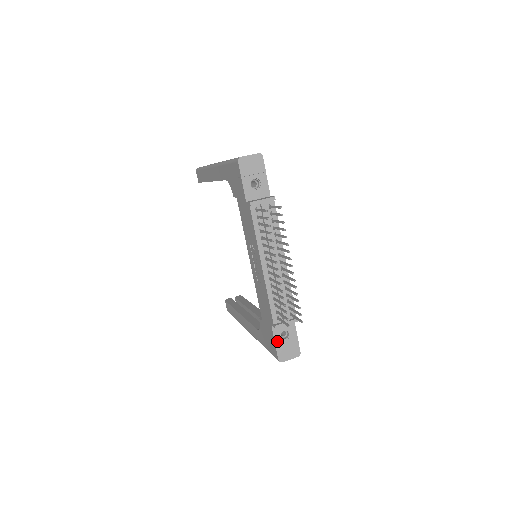
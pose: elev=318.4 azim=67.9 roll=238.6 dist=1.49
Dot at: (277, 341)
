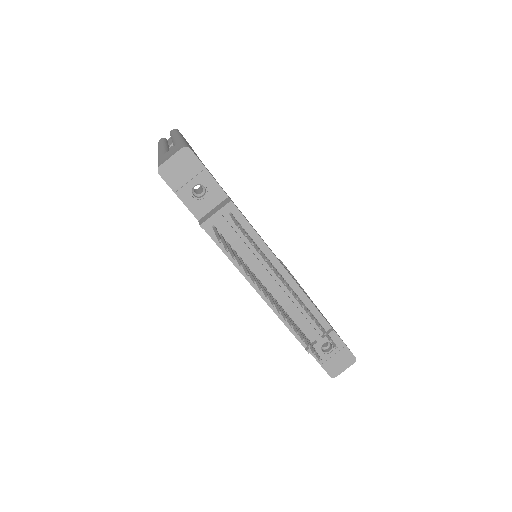
Dot at: occluded
